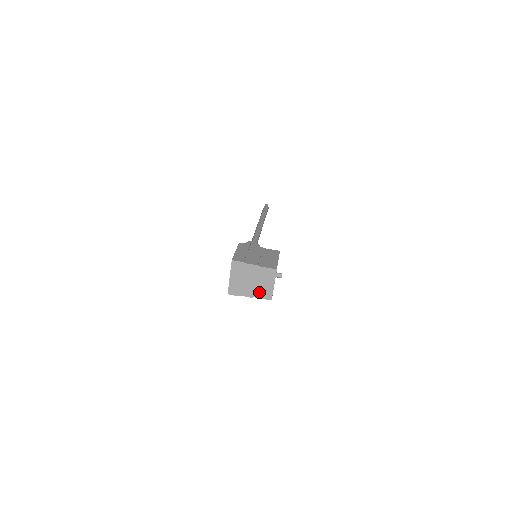
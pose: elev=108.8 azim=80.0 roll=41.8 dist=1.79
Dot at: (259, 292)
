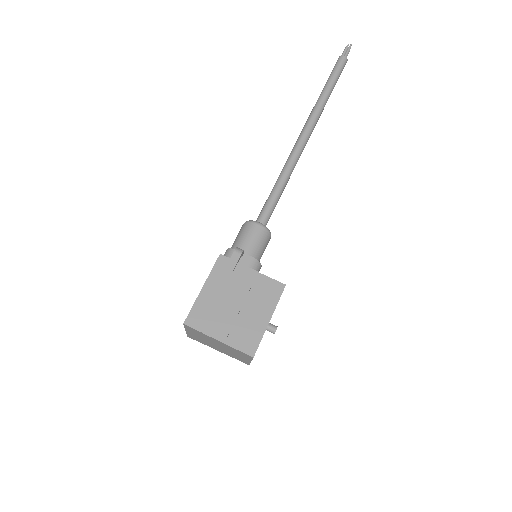
Dot at: (230, 355)
